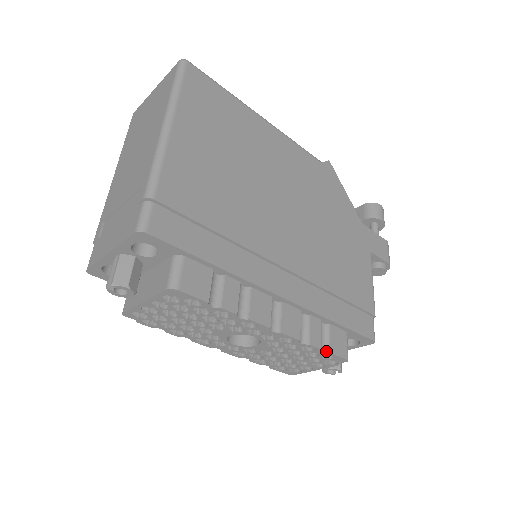
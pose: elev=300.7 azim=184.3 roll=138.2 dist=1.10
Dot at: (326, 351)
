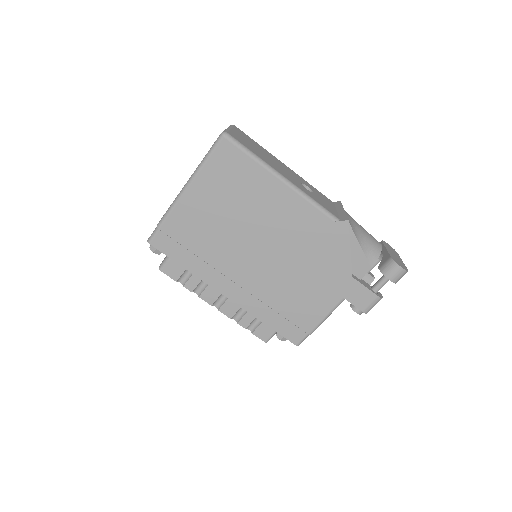
Dot at: (251, 331)
